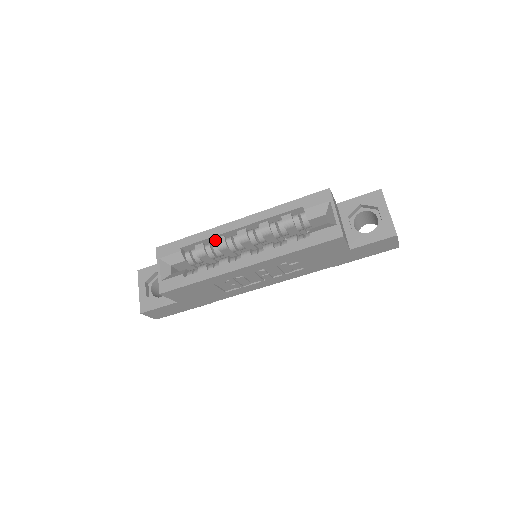
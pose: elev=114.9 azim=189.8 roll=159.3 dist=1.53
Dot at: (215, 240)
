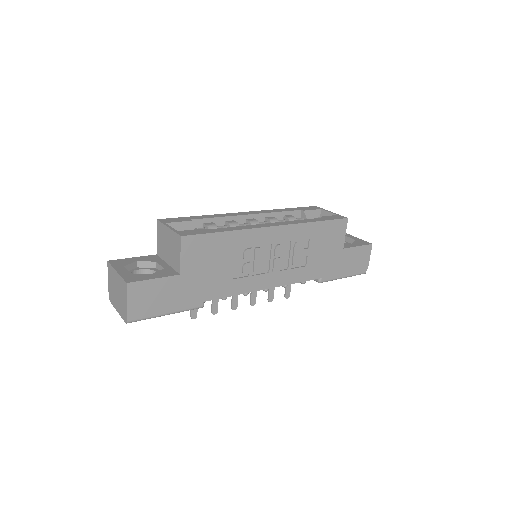
Dot at: (223, 225)
